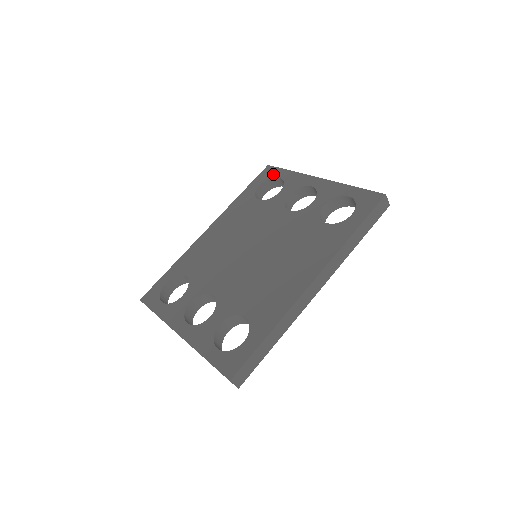
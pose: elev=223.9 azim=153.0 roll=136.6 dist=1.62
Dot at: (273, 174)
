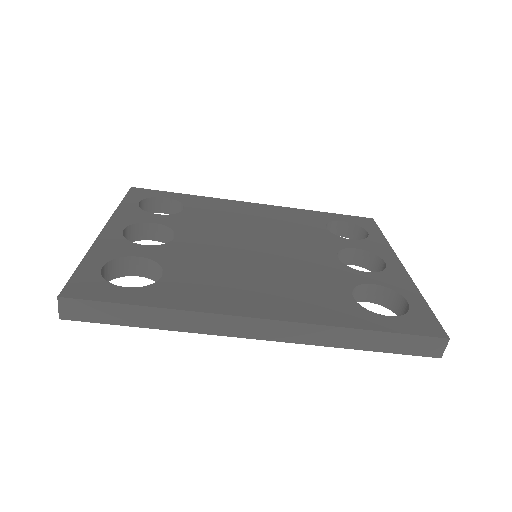
Dot at: (367, 226)
